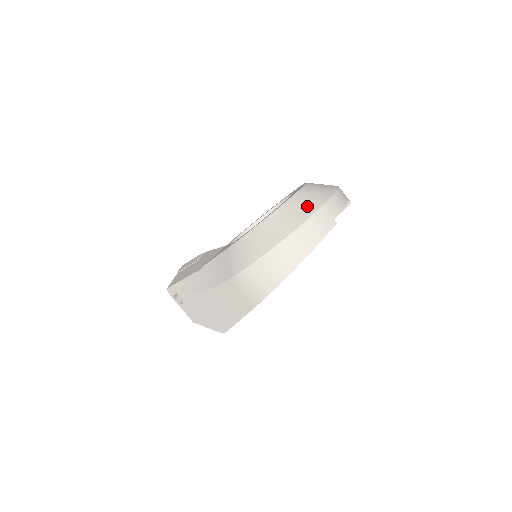
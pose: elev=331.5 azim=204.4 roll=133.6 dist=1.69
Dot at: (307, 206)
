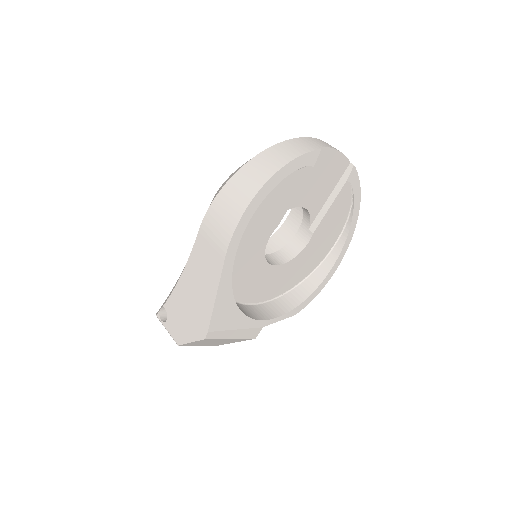
Dot at: occluded
